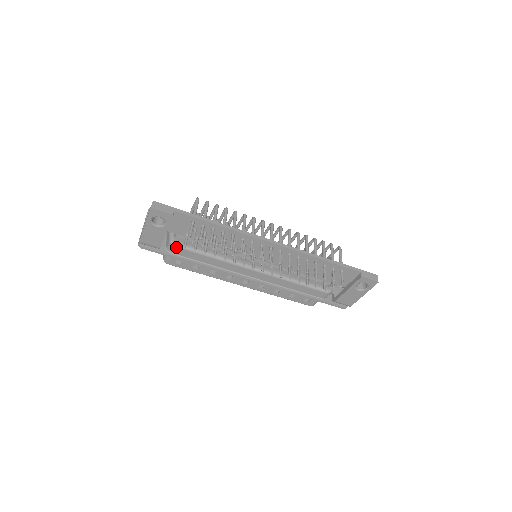
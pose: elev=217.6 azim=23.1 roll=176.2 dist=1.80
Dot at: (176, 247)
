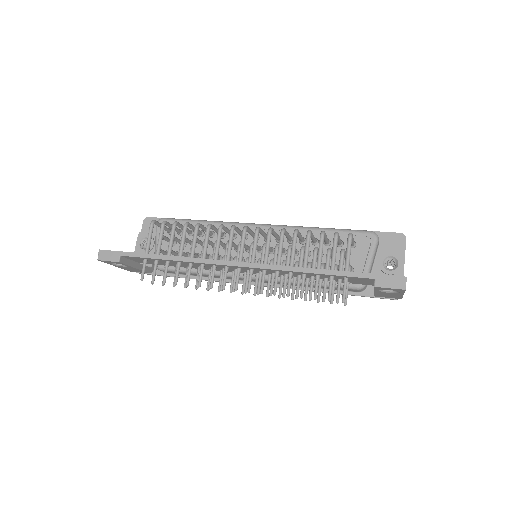
Dot at: (162, 270)
